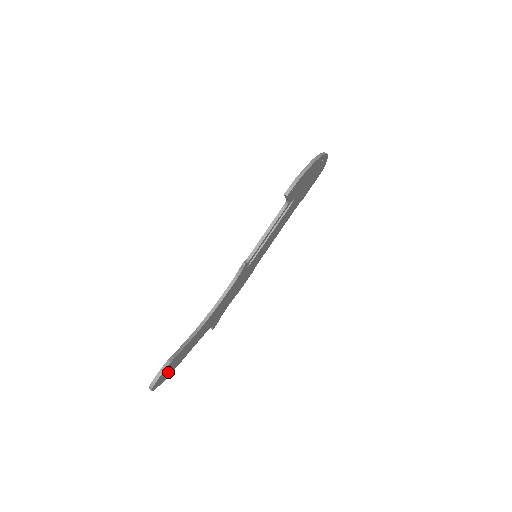
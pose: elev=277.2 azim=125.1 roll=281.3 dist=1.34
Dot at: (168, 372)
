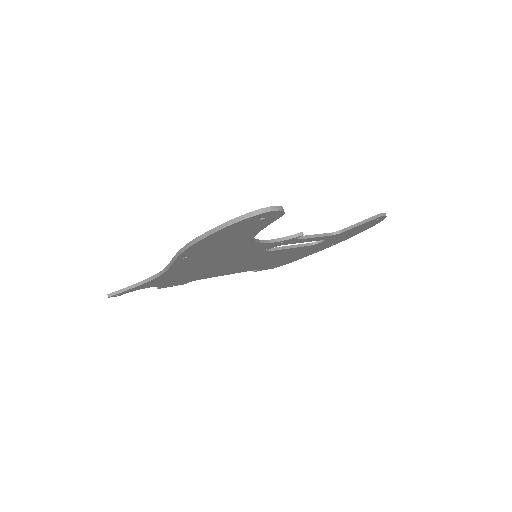
Dot at: (226, 233)
